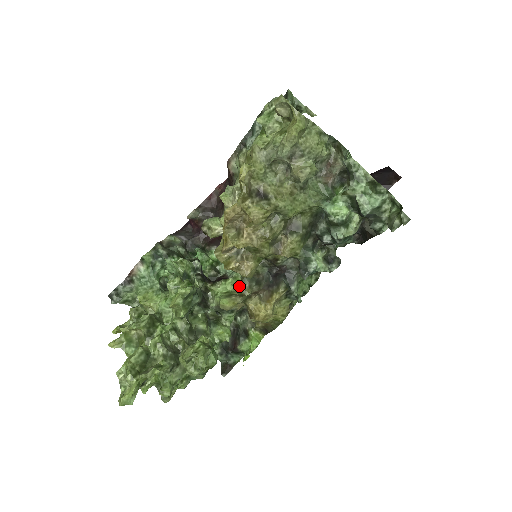
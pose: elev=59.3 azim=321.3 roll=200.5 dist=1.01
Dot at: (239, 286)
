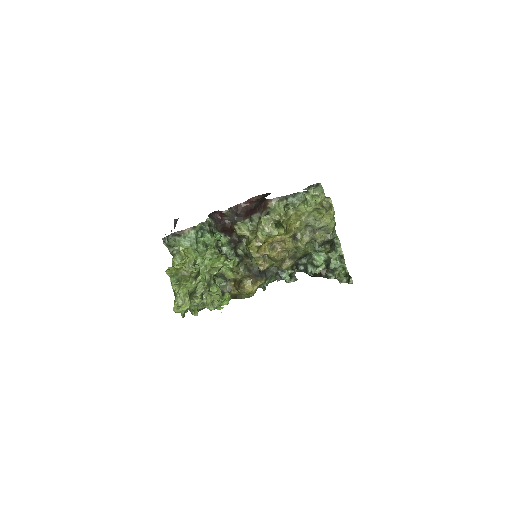
Dot at: (237, 267)
